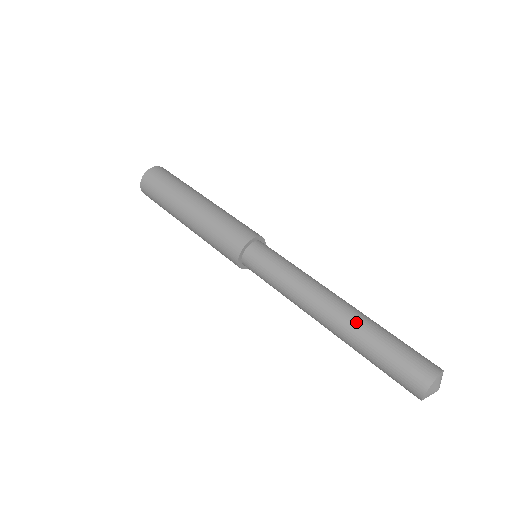
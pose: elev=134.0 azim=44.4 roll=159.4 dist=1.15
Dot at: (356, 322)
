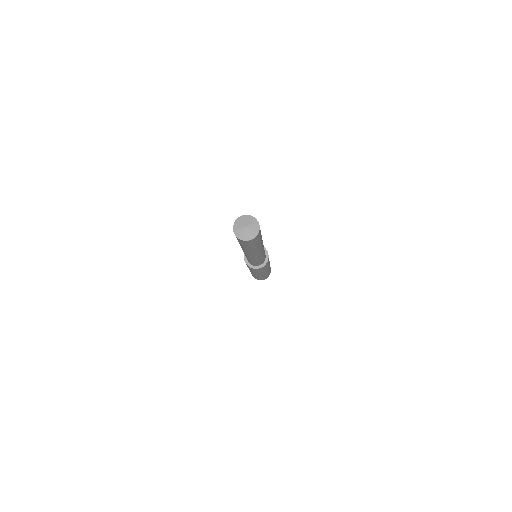
Dot at: occluded
